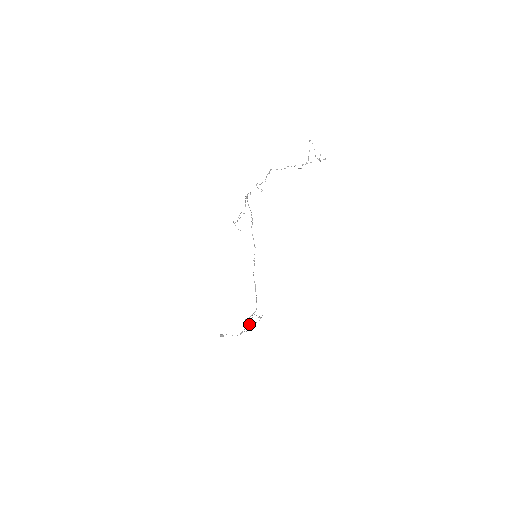
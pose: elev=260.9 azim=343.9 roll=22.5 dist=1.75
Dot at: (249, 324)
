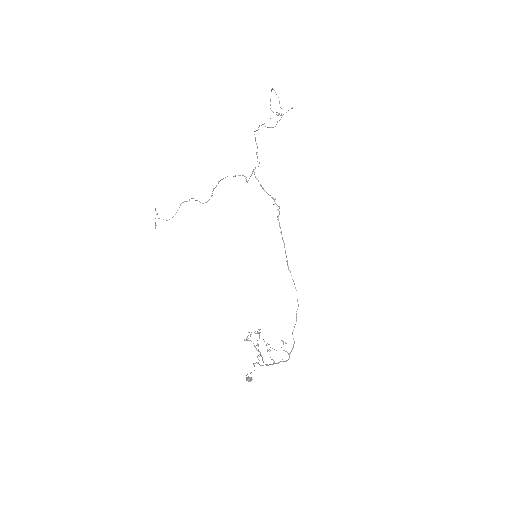
Dot at: (255, 347)
